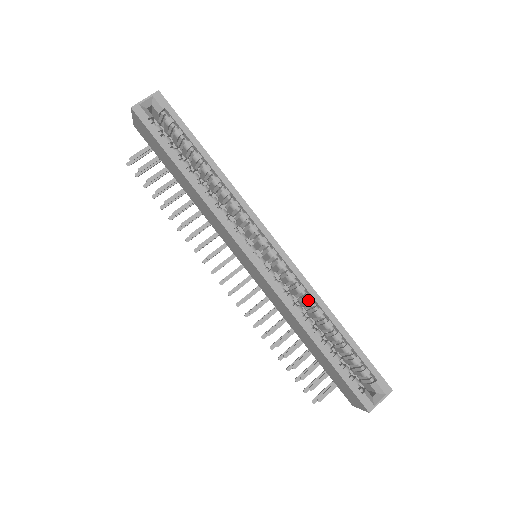
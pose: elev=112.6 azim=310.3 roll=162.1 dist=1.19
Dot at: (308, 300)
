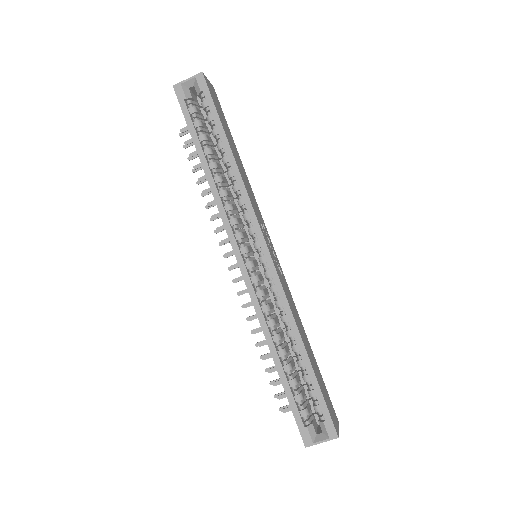
Dot at: (282, 317)
